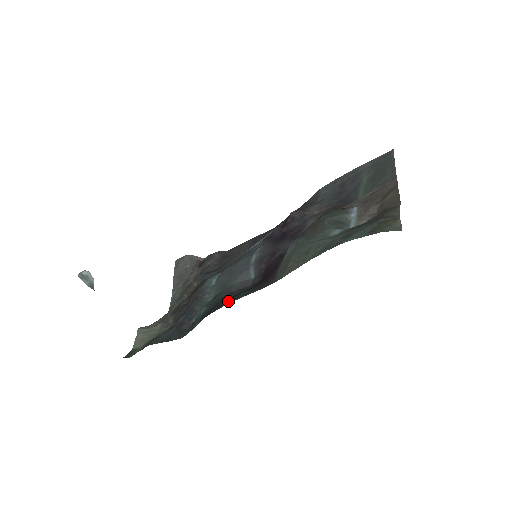
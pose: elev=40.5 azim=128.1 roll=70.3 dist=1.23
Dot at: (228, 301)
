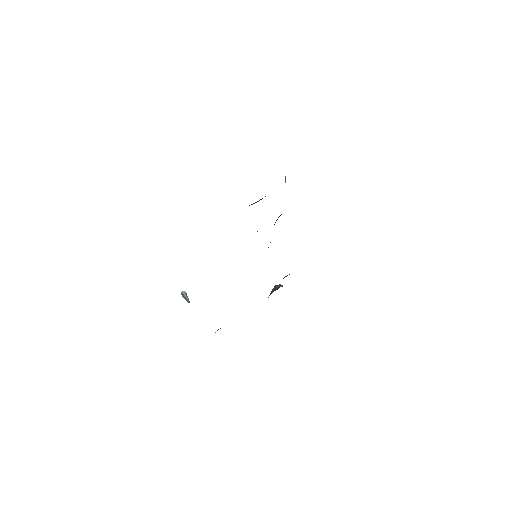
Dot at: occluded
